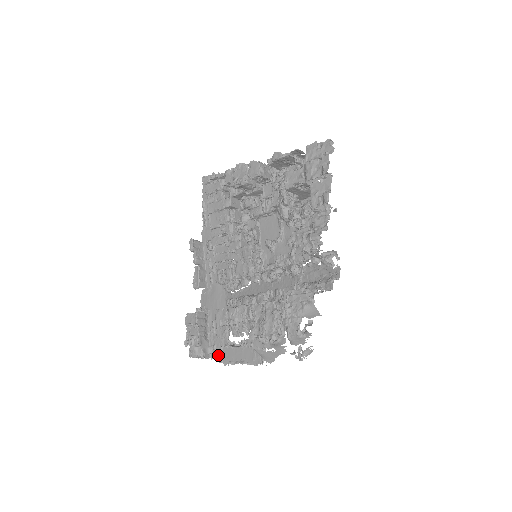
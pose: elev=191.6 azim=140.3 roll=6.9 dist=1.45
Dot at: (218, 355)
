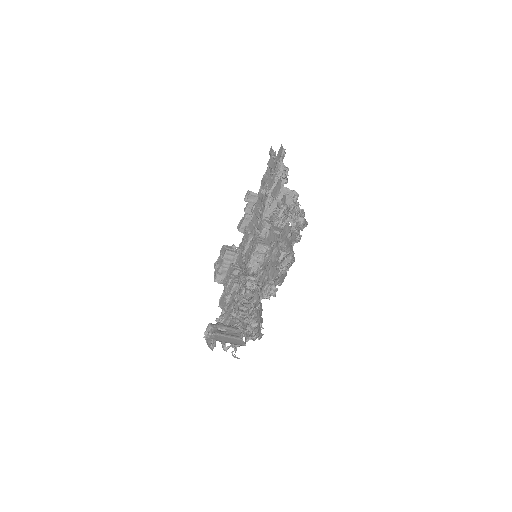
Dot at: occluded
